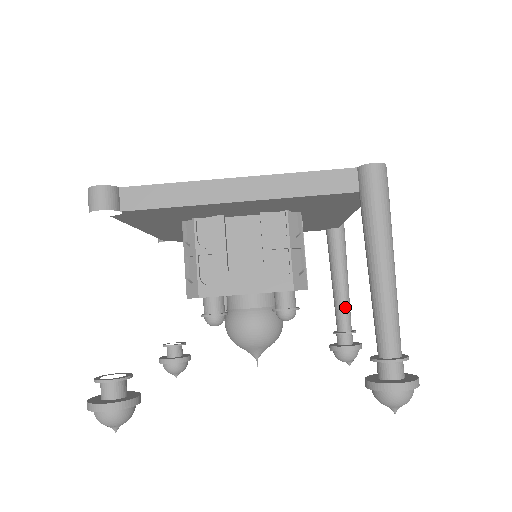
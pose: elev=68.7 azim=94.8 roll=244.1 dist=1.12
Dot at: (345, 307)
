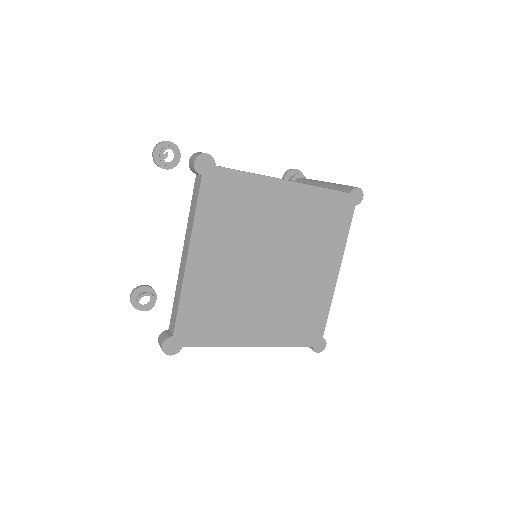
Dot at: occluded
